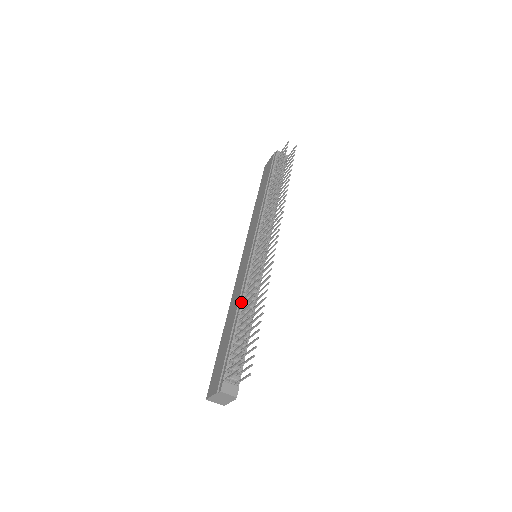
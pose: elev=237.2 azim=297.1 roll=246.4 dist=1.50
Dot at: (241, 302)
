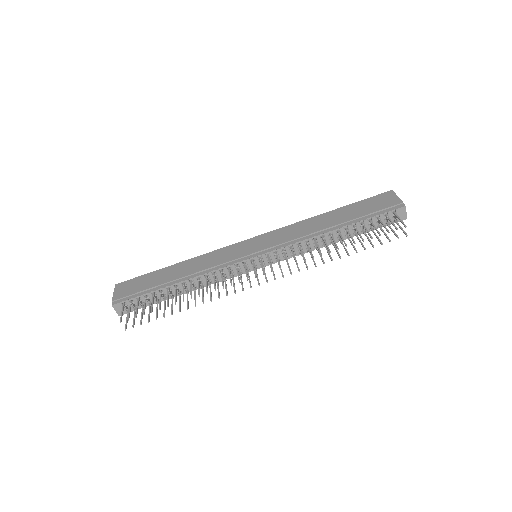
Dot at: (192, 278)
